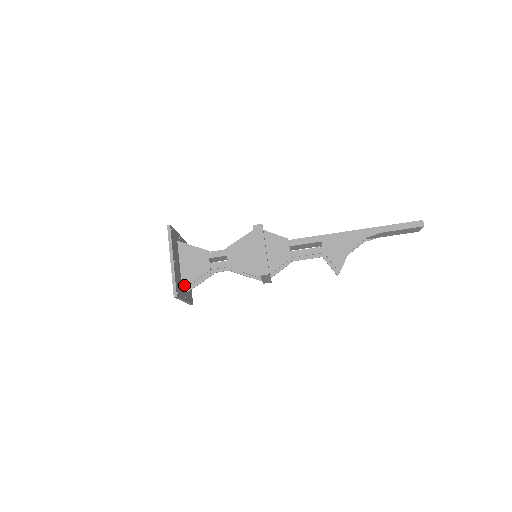
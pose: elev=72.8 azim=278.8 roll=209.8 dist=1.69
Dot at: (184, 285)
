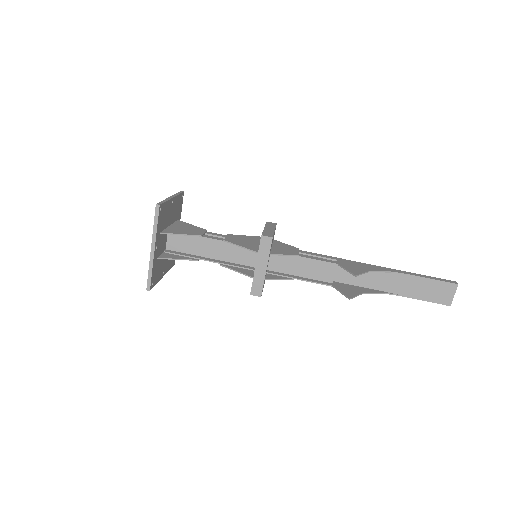
Dot at: (165, 232)
